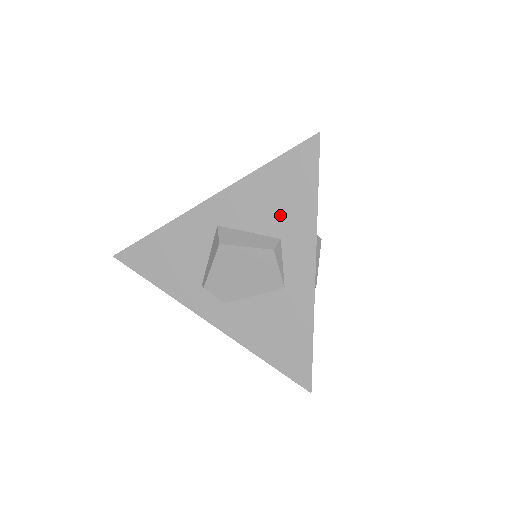
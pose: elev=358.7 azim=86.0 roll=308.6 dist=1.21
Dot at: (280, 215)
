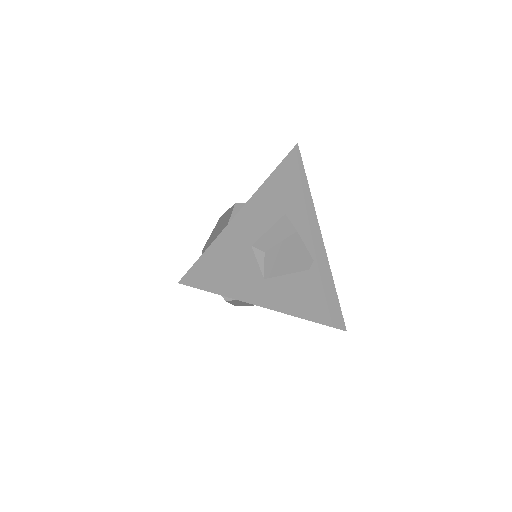
Dot at: occluded
